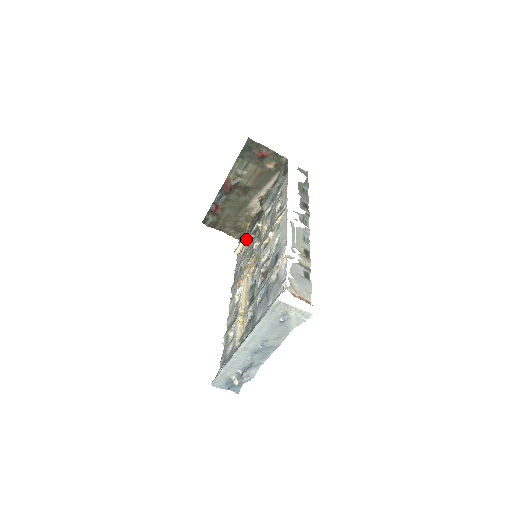
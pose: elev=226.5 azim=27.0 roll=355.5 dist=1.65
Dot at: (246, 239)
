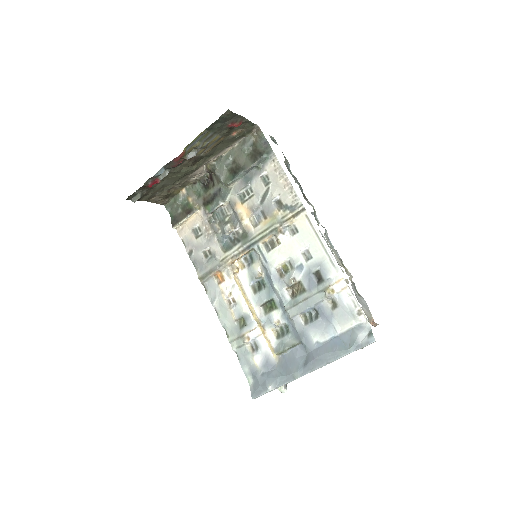
Dot at: (194, 214)
